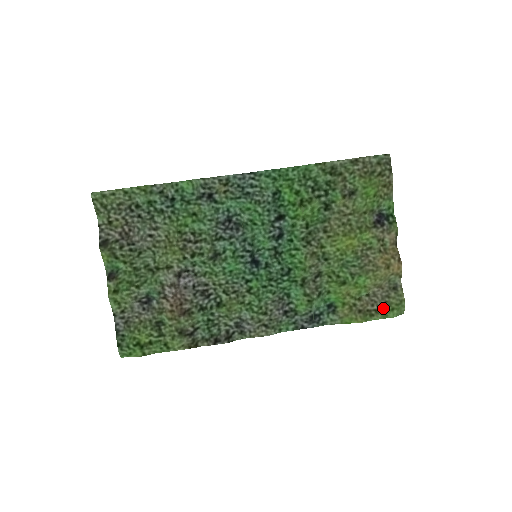
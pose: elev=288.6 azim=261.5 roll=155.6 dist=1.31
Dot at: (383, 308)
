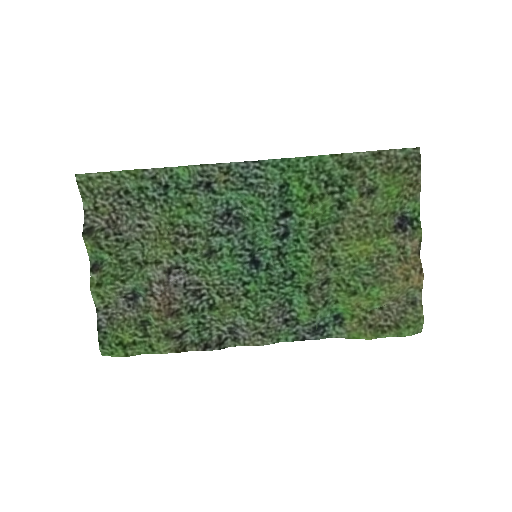
Dot at: (398, 325)
